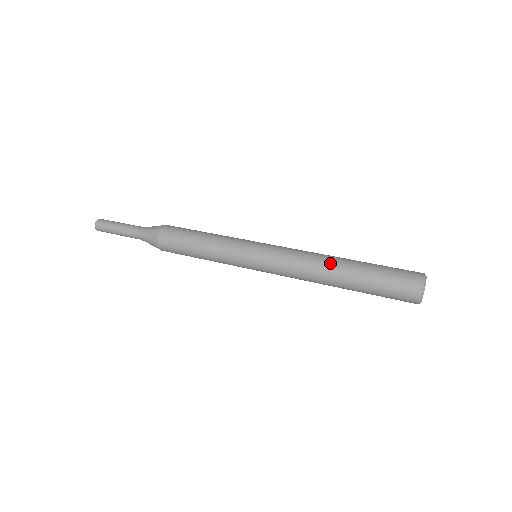
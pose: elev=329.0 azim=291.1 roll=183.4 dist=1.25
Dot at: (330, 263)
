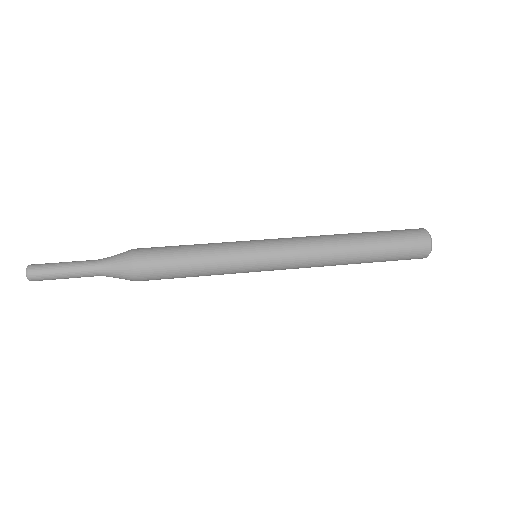
Dot at: (341, 239)
